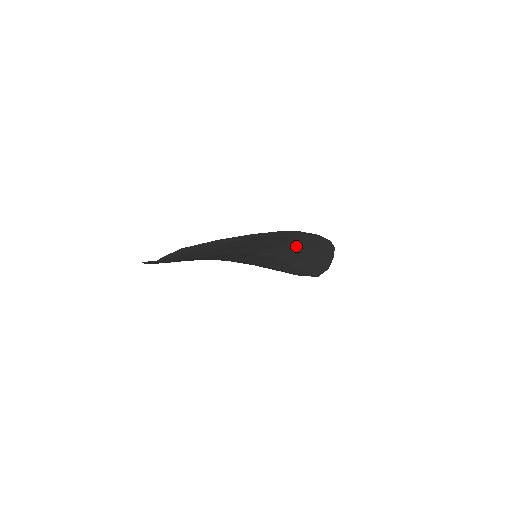
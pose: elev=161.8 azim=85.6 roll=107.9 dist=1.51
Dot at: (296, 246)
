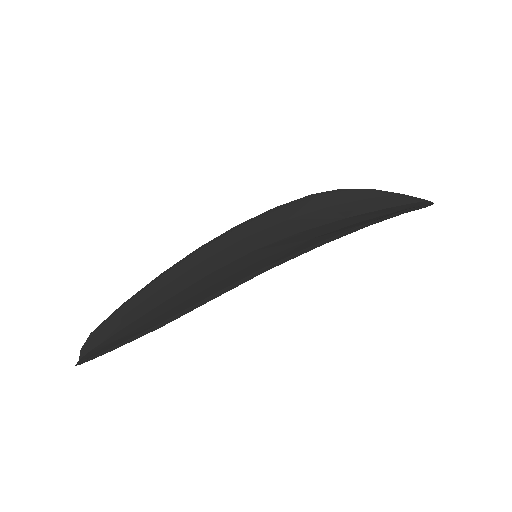
Dot at: occluded
